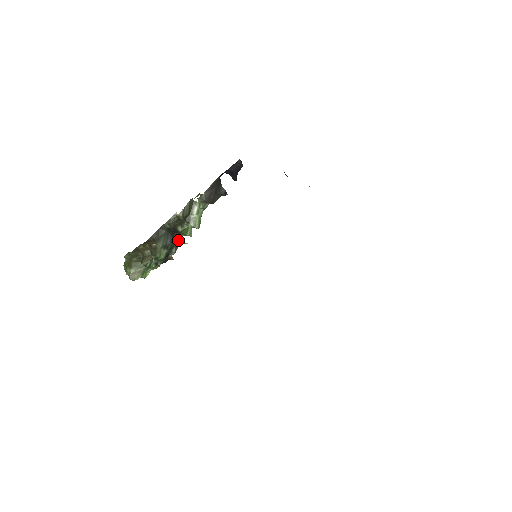
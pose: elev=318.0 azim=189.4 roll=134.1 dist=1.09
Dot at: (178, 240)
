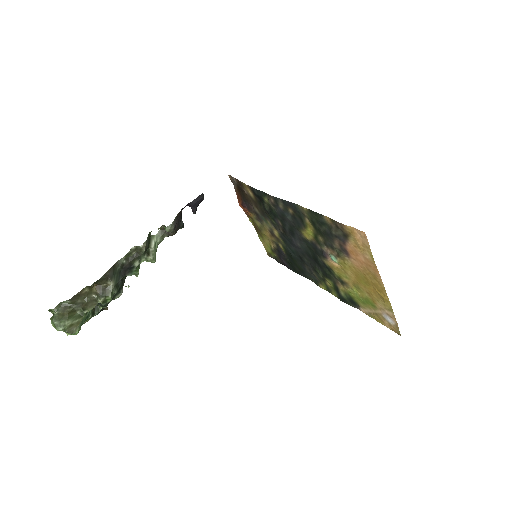
Dot at: (123, 281)
